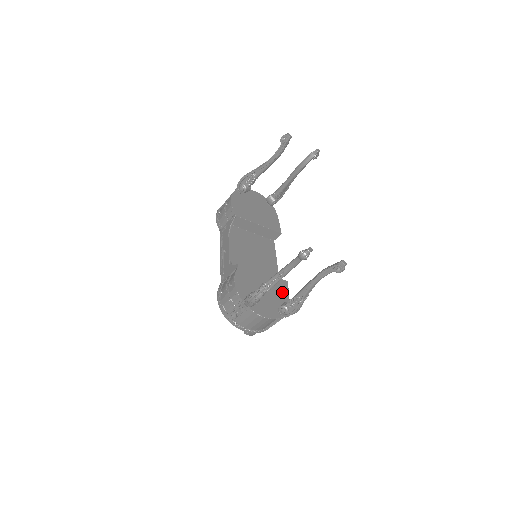
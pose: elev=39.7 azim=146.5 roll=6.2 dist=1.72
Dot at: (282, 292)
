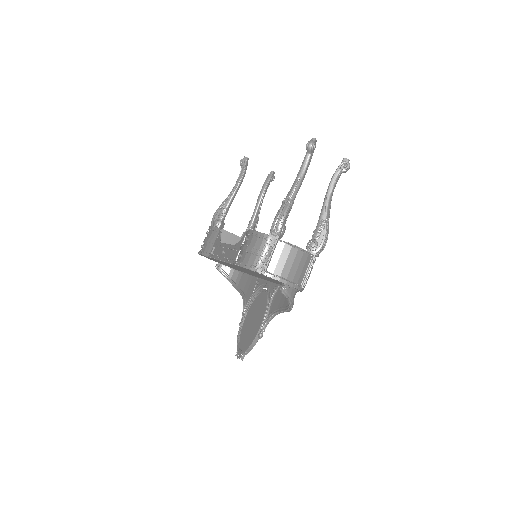
Dot at: occluded
